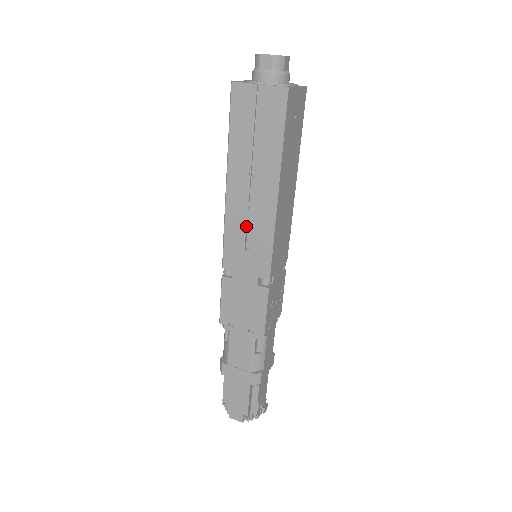
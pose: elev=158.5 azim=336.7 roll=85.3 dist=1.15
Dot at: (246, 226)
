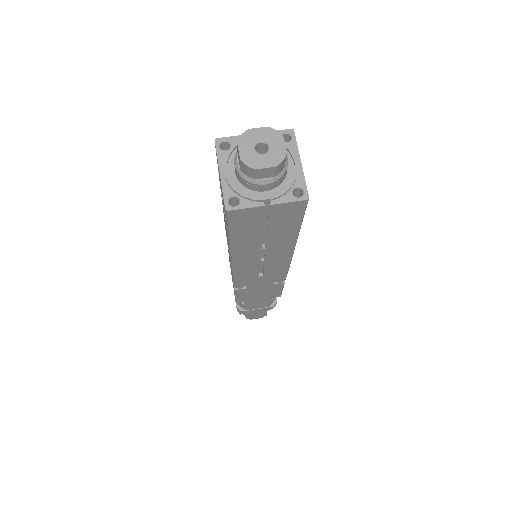
Dot at: occluded
